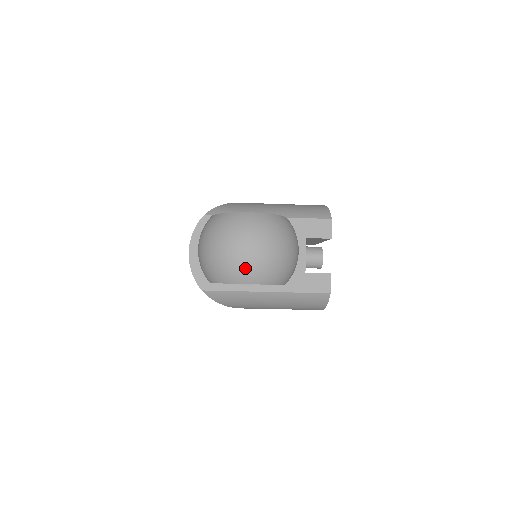
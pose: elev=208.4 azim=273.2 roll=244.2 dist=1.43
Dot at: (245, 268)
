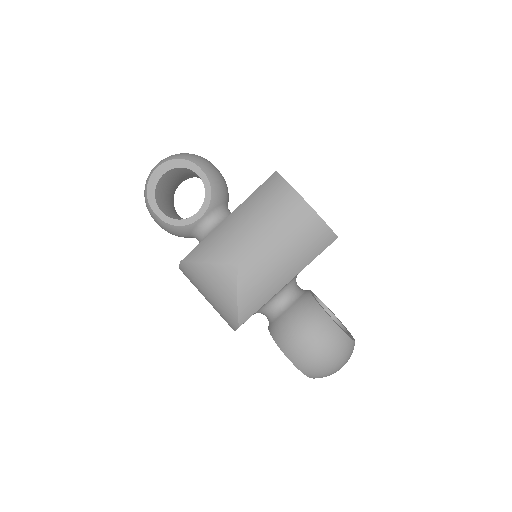
Dot at: occluded
